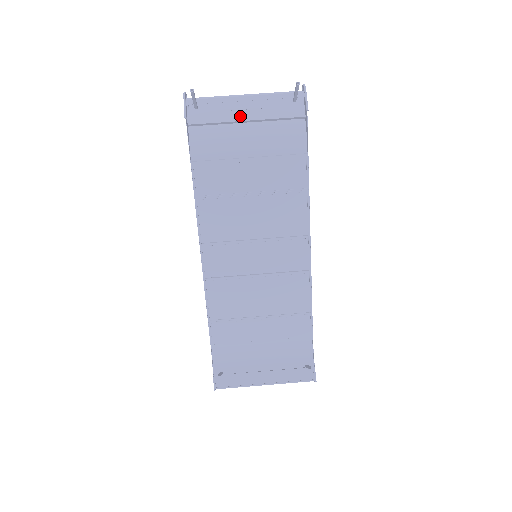
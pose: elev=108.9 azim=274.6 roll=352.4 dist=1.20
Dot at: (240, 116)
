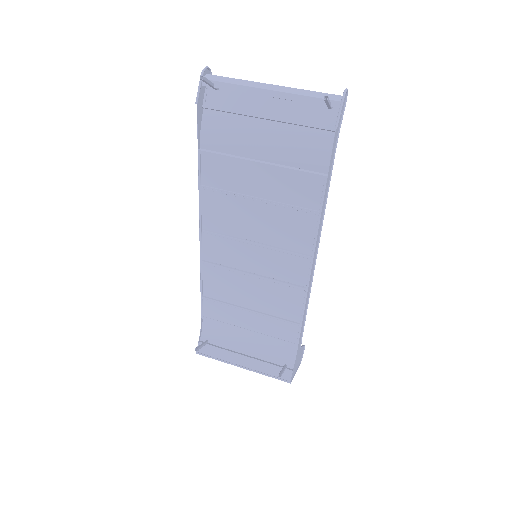
Dot at: (263, 110)
